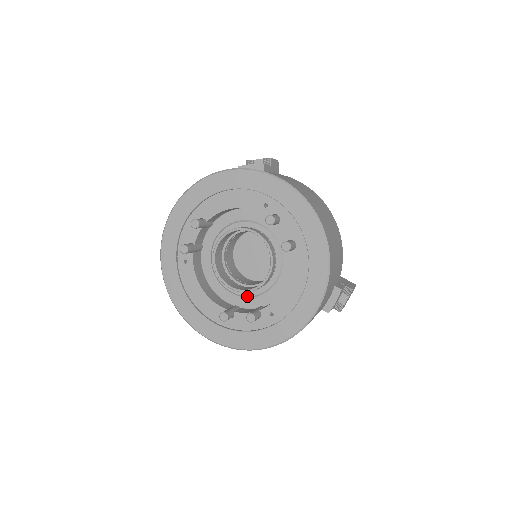
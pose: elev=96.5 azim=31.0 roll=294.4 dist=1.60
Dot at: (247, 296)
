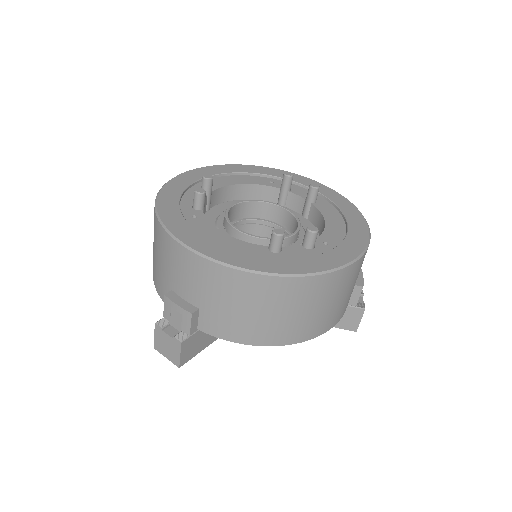
Dot at: occluded
